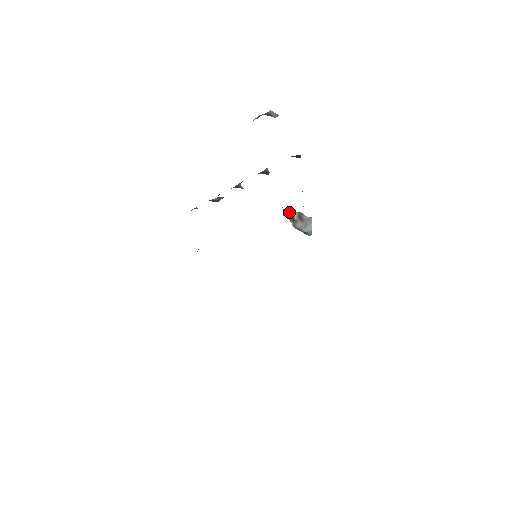
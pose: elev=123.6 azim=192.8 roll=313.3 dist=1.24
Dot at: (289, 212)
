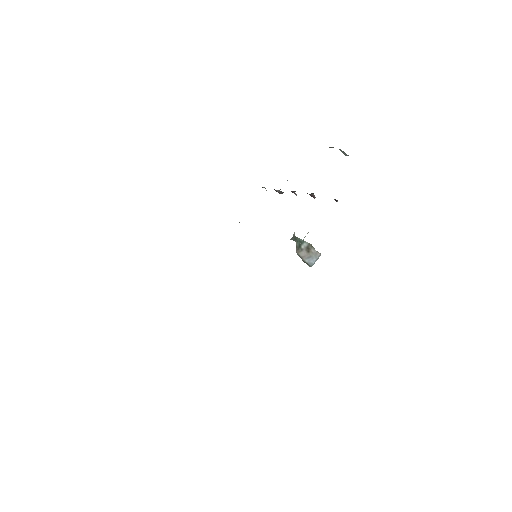
Dot at: (299, 239)
